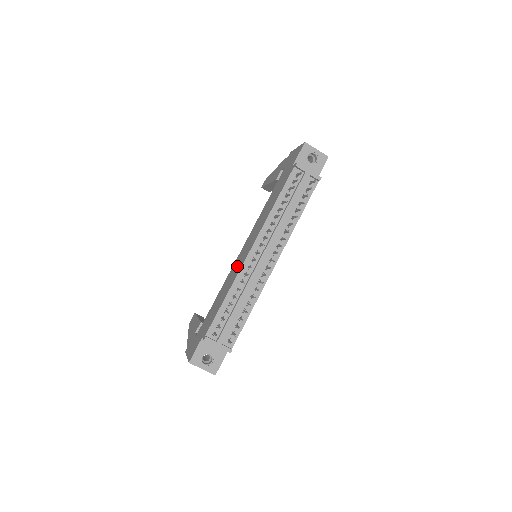
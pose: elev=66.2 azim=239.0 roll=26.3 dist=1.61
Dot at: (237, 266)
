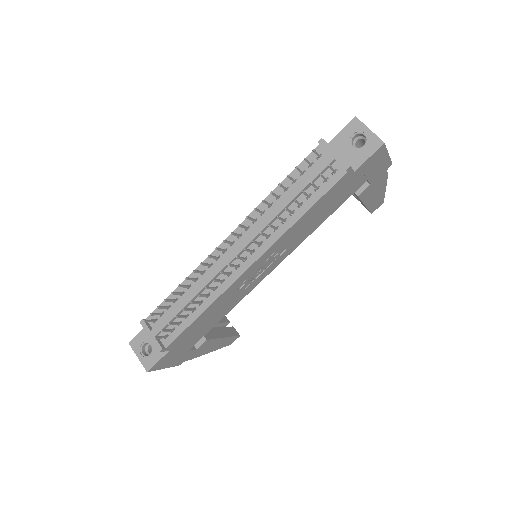
Dot at: occluded
